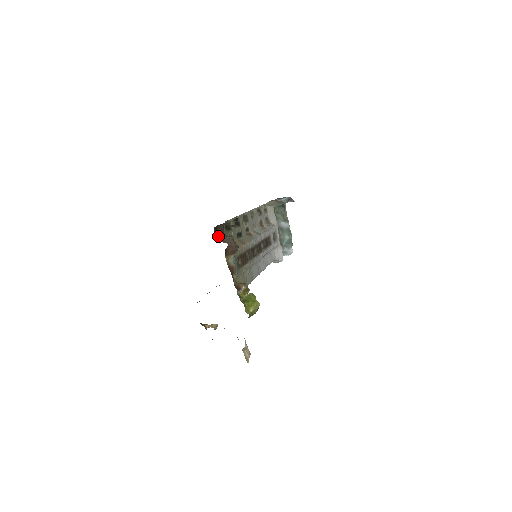
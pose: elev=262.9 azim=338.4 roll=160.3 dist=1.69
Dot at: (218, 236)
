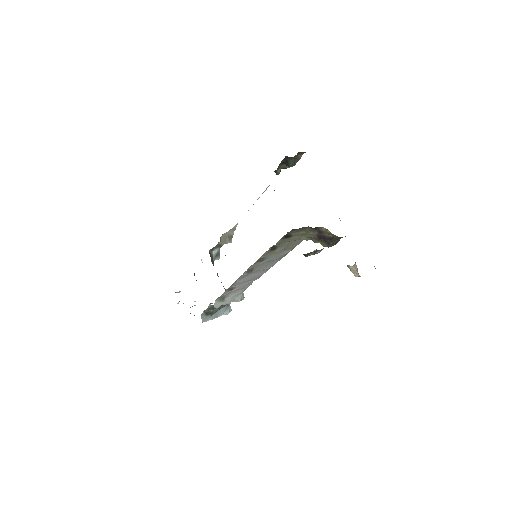
Dot at: occluded
